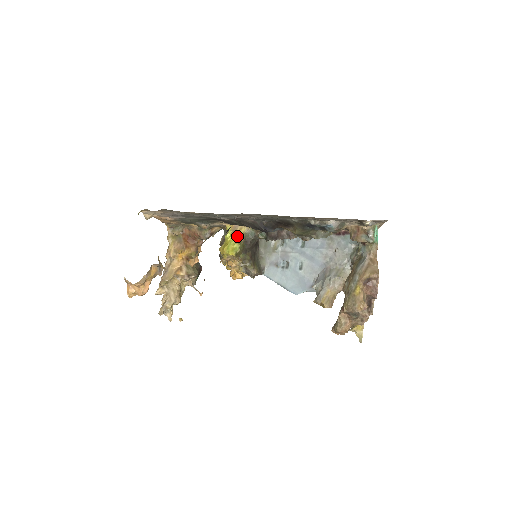
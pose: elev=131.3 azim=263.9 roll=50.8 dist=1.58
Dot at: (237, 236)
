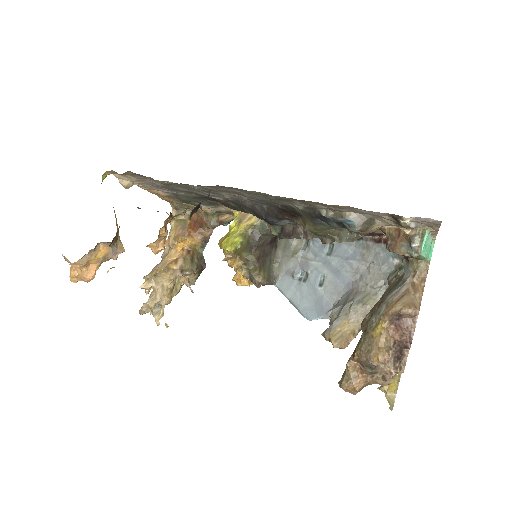
Dot at: (243, 227)
